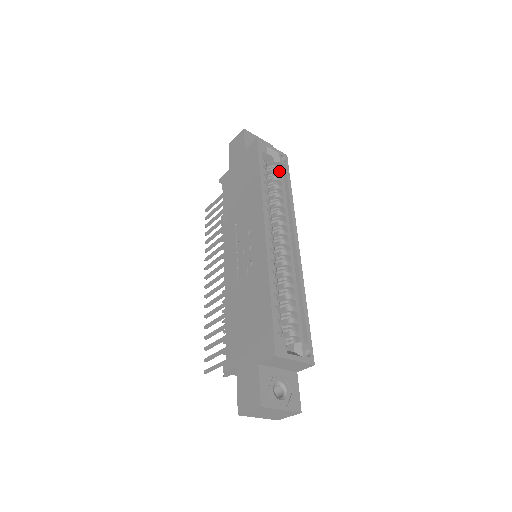
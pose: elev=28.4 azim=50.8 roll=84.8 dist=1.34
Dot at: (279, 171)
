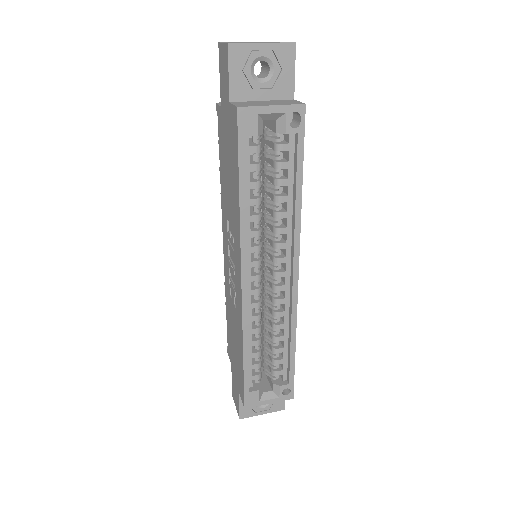
Dot at: (286, 146)
